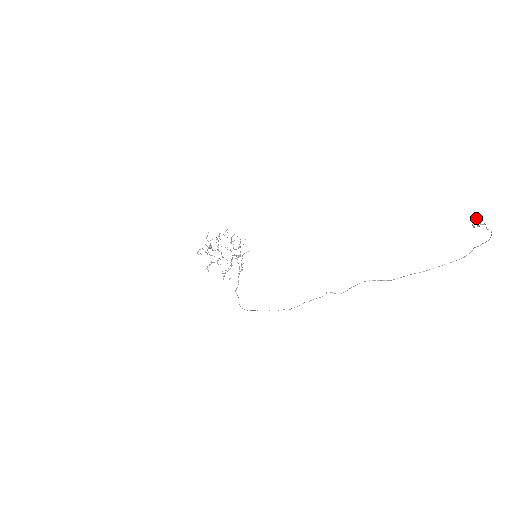
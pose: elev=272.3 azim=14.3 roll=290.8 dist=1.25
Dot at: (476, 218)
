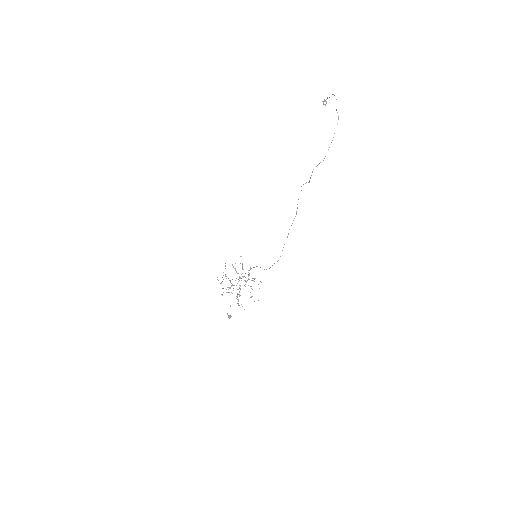
Dot at: occluded
